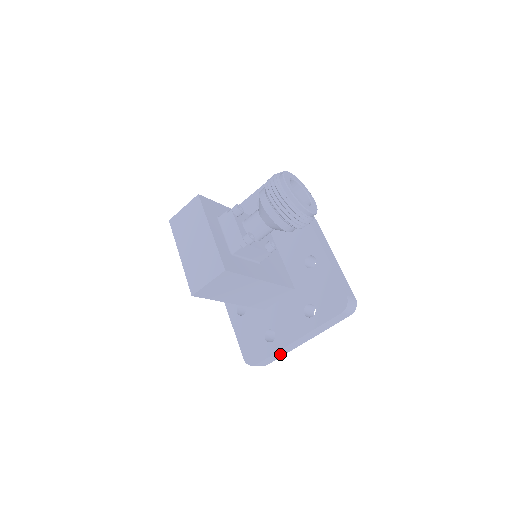
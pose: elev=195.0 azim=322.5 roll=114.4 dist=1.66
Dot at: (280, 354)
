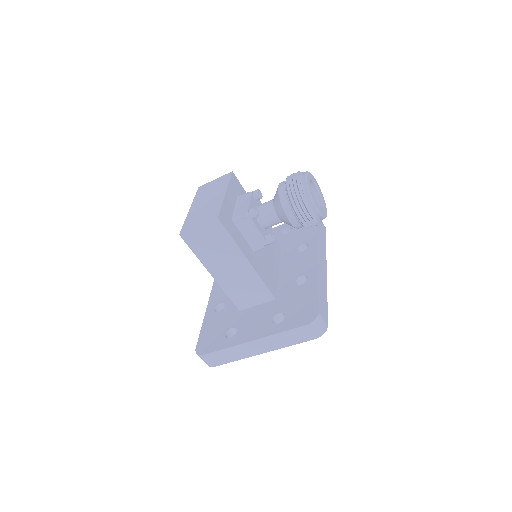
Dot at: (231, 356)
